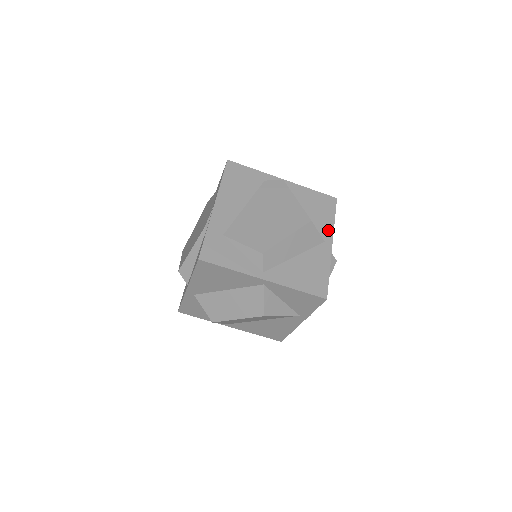
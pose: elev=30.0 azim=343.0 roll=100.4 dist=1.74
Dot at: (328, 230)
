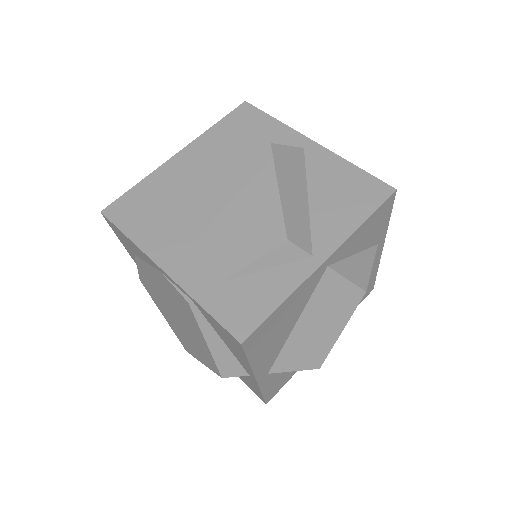
Dot at: (288, 135)
